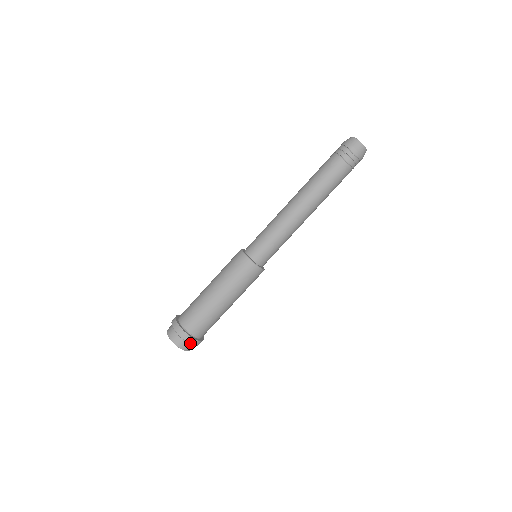
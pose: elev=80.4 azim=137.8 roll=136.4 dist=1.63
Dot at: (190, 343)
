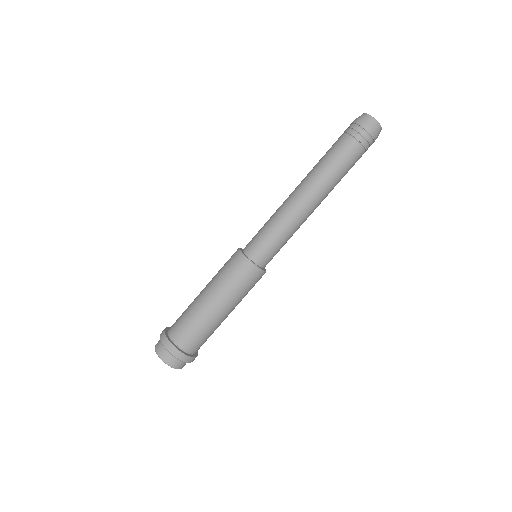
Dot at: occluded
